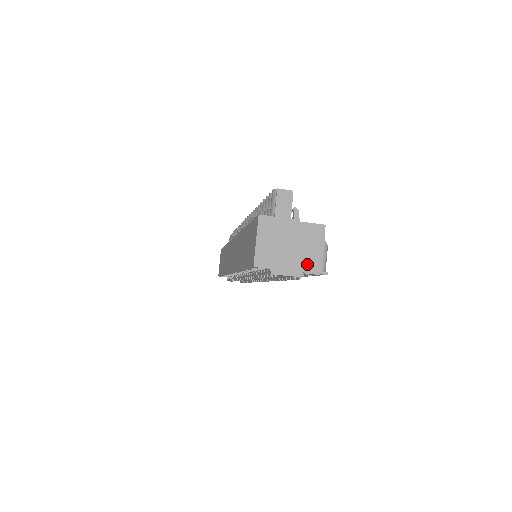
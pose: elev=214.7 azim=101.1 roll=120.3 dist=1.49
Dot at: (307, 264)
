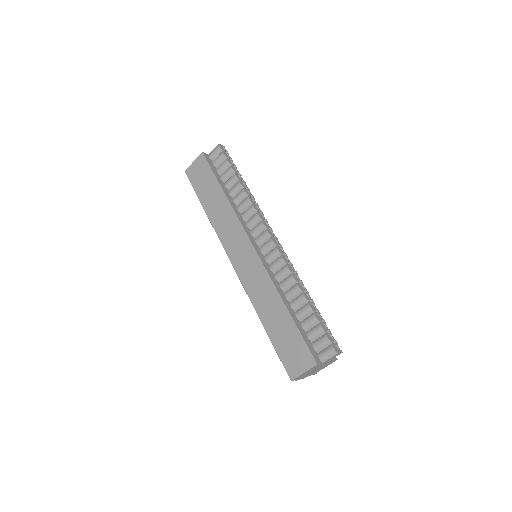
Dot at: occluded
